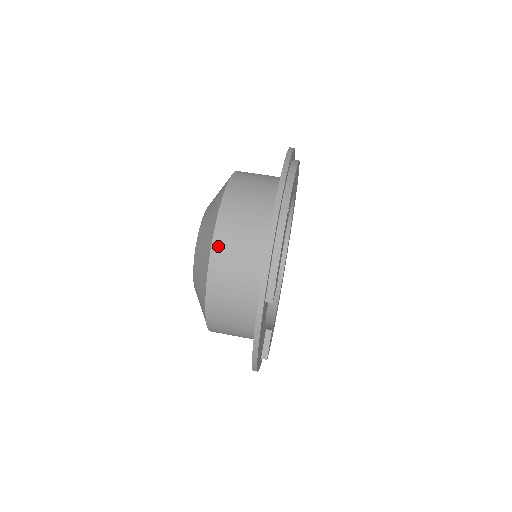
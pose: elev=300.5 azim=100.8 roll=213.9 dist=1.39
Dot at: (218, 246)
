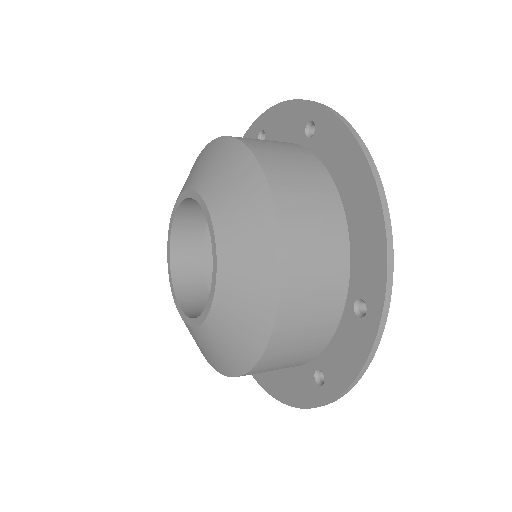
Dot at: occluded
